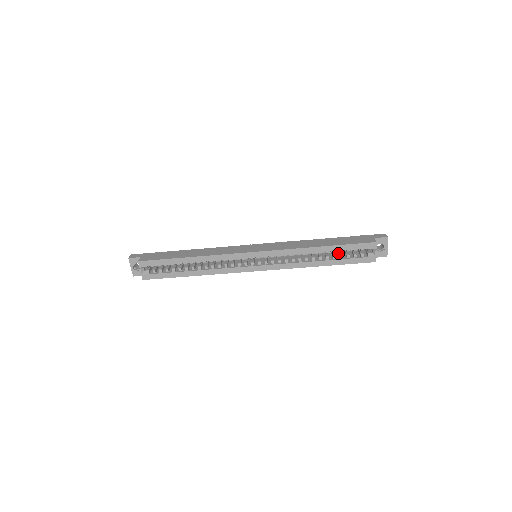
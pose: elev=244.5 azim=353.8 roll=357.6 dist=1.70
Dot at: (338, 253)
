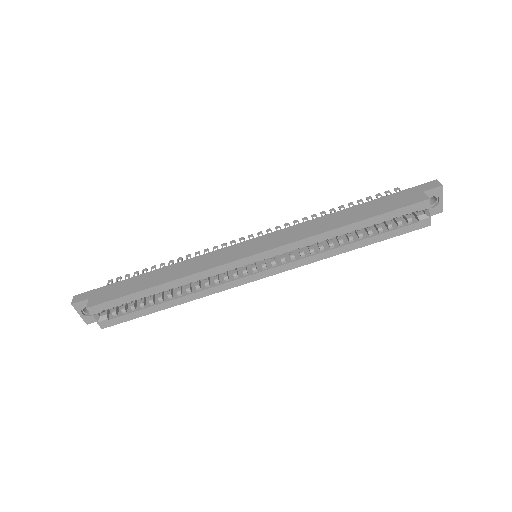
Dot at: occluded
